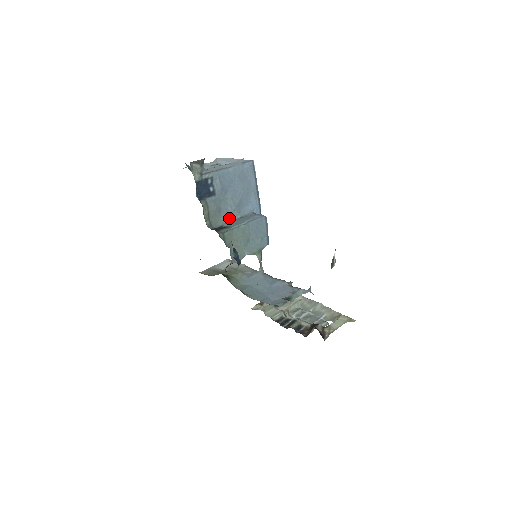
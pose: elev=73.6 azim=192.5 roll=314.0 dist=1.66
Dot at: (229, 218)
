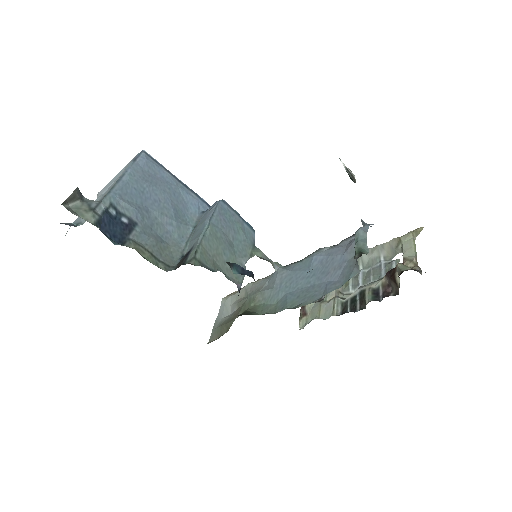
Dot at: (181, 241)
